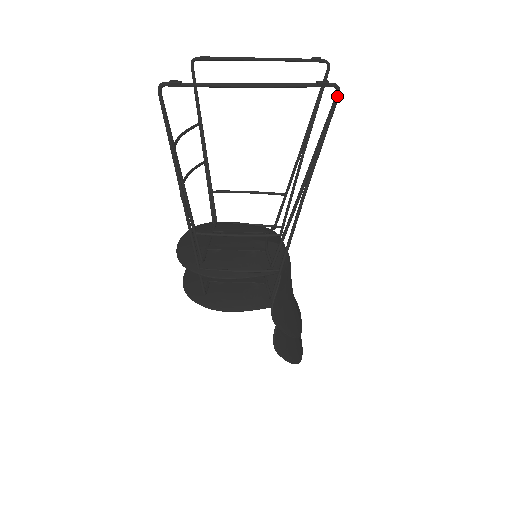
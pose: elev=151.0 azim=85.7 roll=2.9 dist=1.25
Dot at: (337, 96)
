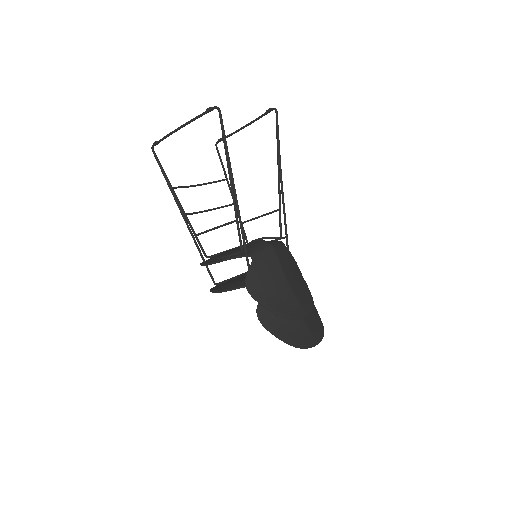
Dot at: (219, 113)
